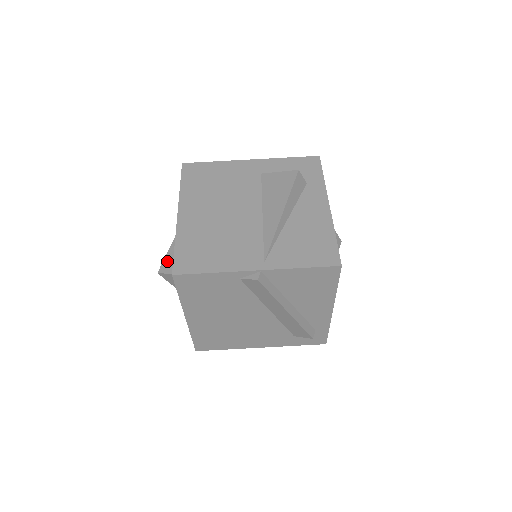
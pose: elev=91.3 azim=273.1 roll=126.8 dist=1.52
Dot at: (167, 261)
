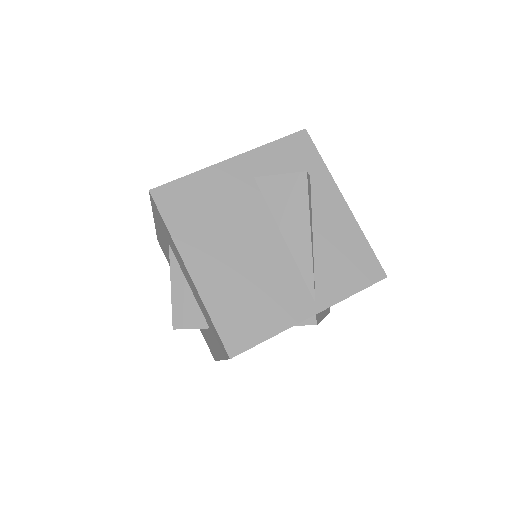
Dot at: (178, 313)
